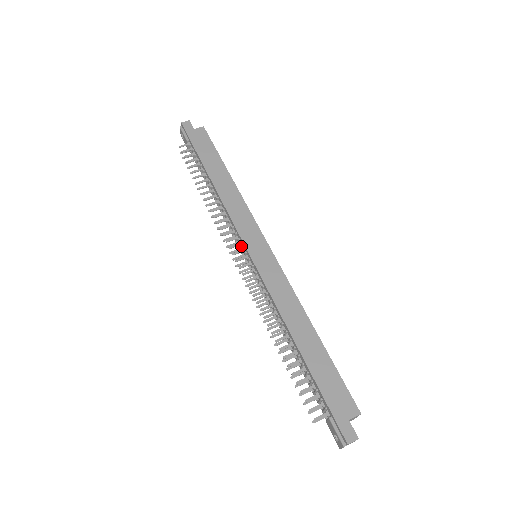
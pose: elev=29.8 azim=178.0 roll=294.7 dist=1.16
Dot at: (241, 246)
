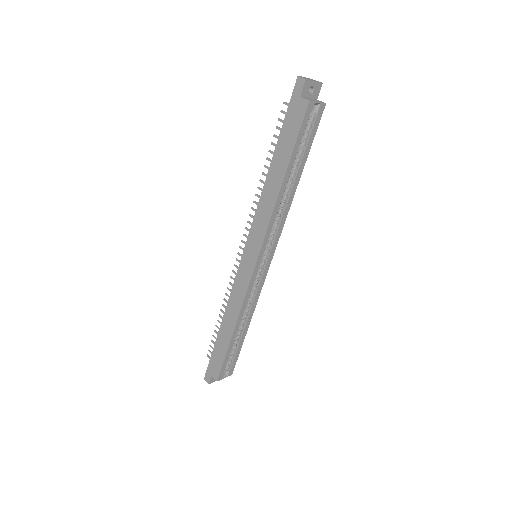
Dot at: occluded
